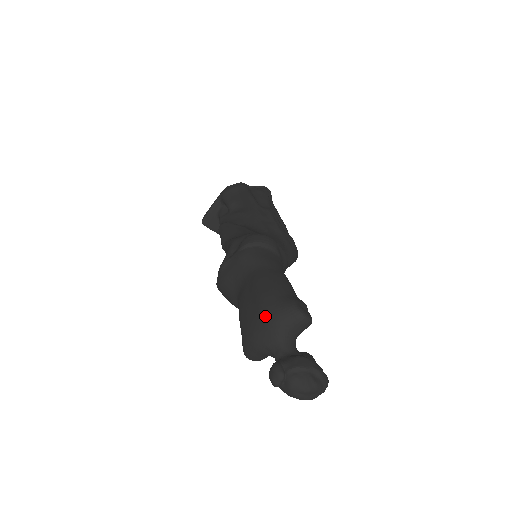
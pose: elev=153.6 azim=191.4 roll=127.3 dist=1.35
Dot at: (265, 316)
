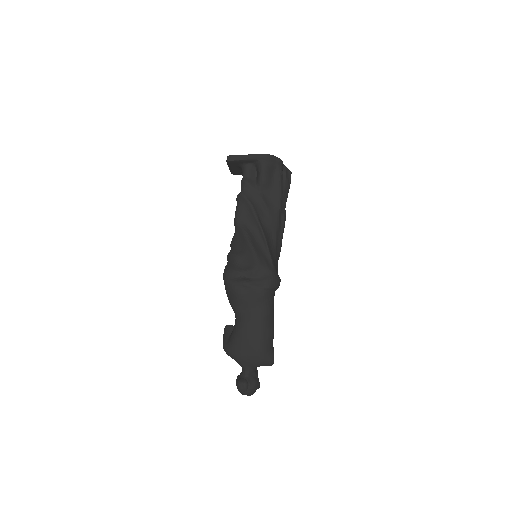
Dot at: (256, 357)
